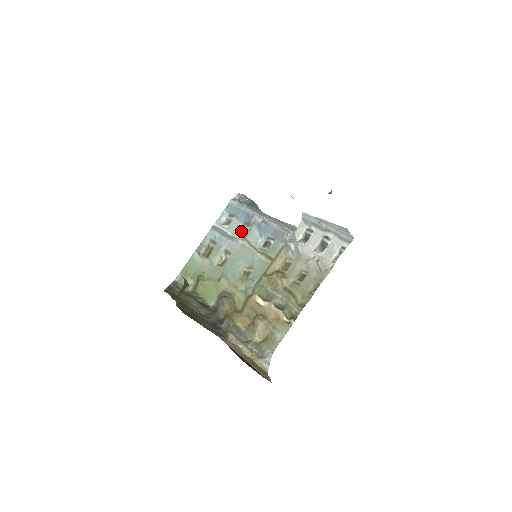
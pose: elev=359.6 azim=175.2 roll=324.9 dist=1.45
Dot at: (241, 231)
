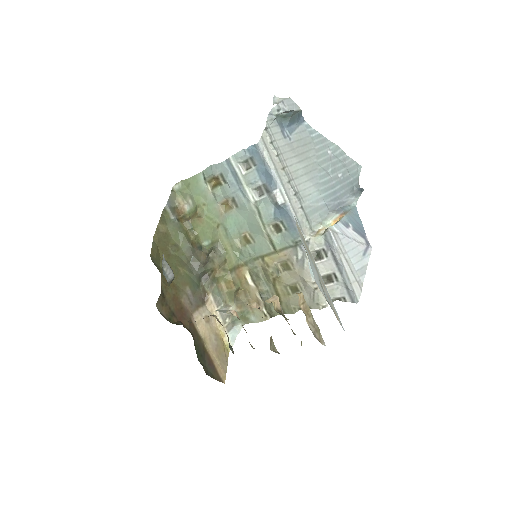
Dot at: (257, 189)
